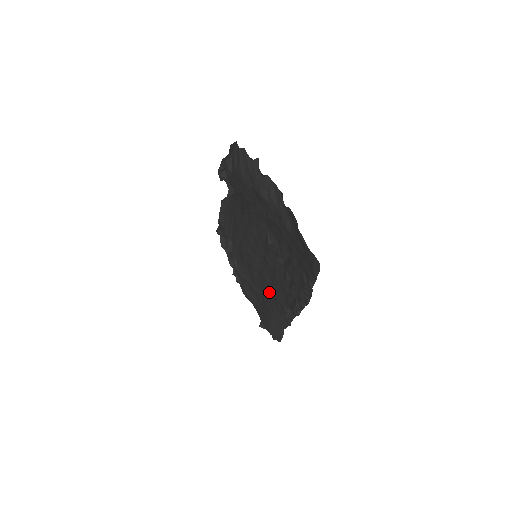
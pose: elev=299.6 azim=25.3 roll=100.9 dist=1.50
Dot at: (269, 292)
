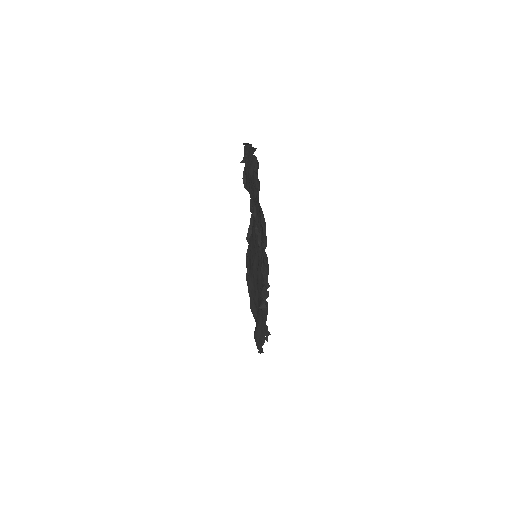
Dot at: occluded
